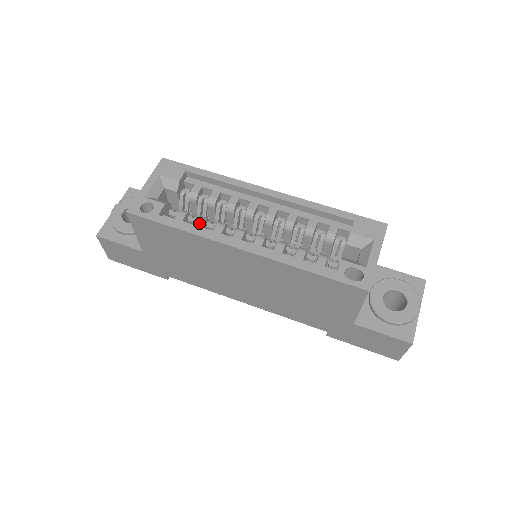
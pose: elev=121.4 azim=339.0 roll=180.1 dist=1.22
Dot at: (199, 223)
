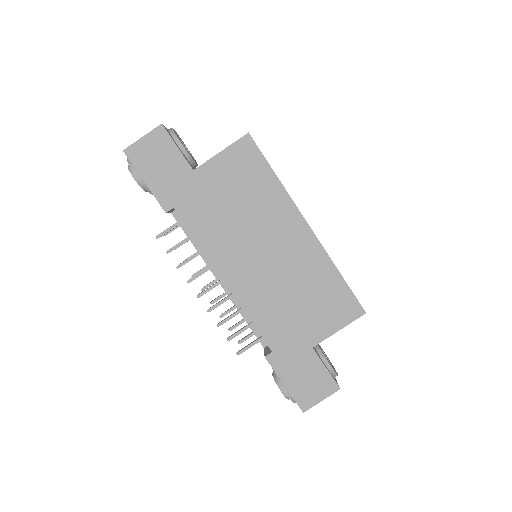
Dot at: occluded
